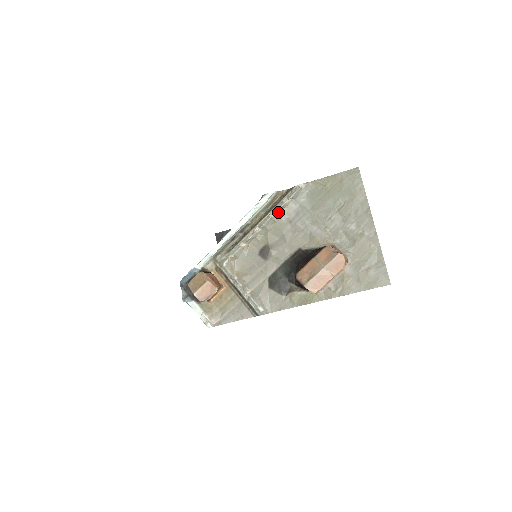
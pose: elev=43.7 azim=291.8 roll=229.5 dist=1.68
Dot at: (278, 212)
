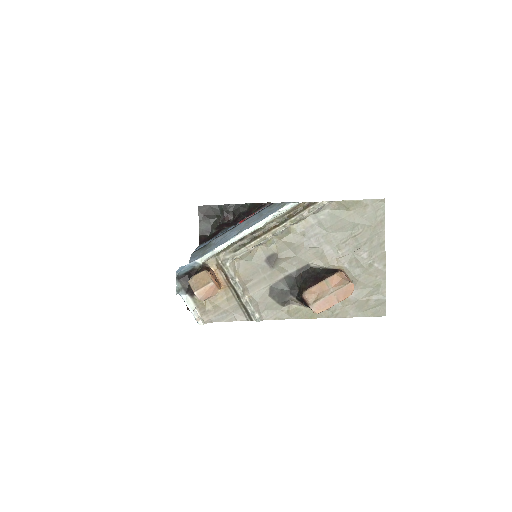
Dot at: (295, 223)
